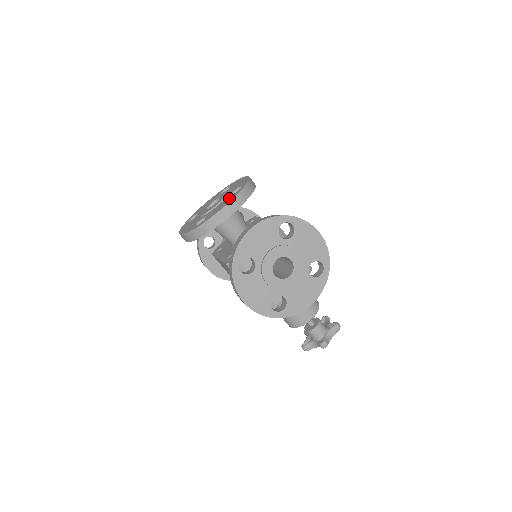
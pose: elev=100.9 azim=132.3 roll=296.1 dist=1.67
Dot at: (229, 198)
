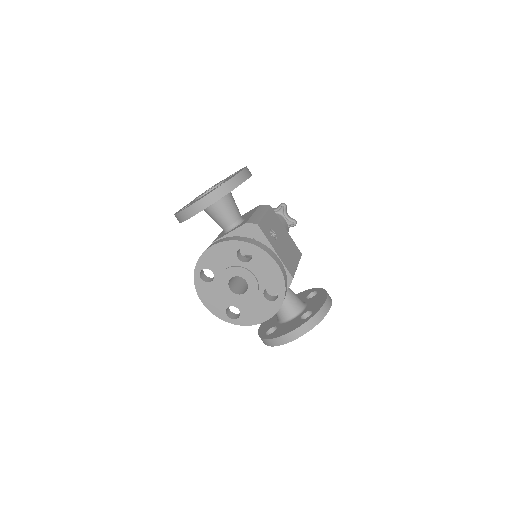
Dot at: (265, 306)
